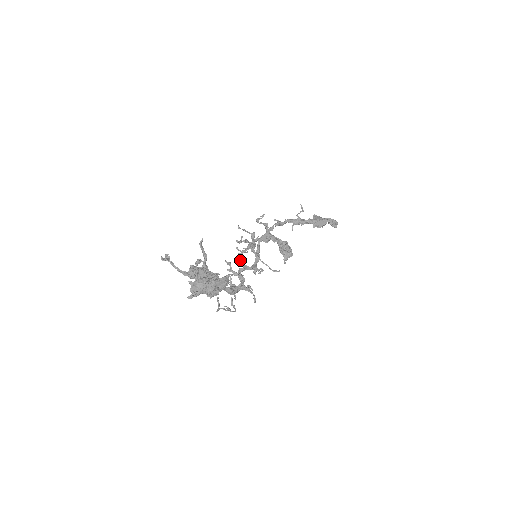
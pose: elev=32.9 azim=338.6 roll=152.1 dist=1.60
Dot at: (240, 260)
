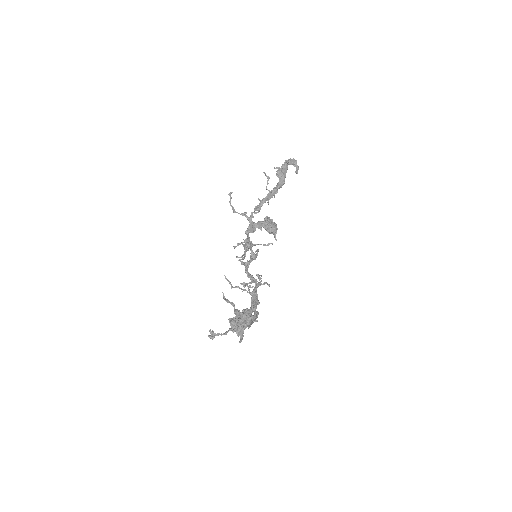
Dot at: (243, 264)
